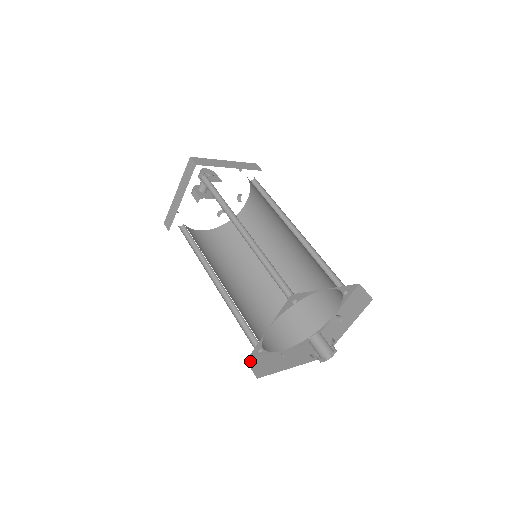
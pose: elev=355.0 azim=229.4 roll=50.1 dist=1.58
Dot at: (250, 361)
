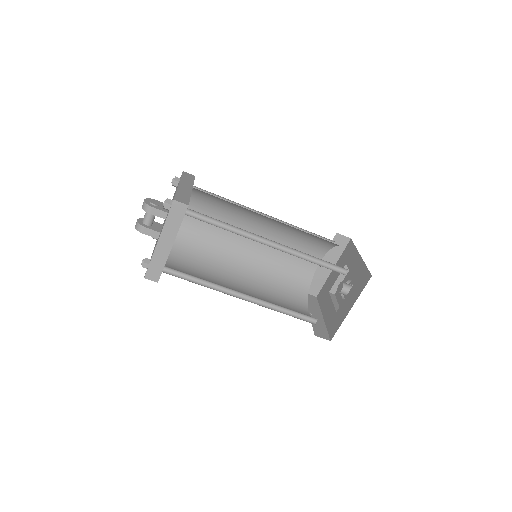
Dot at: (315, 334)
